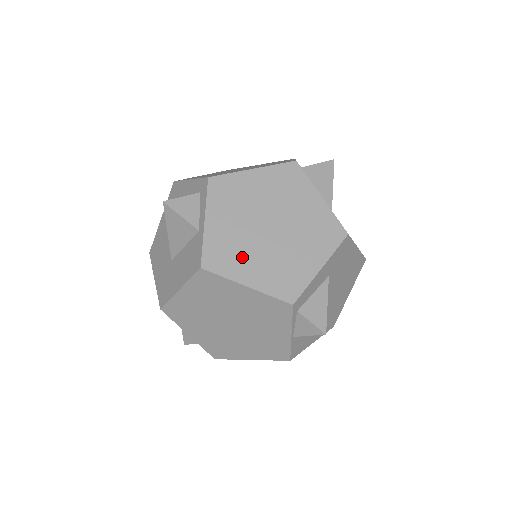
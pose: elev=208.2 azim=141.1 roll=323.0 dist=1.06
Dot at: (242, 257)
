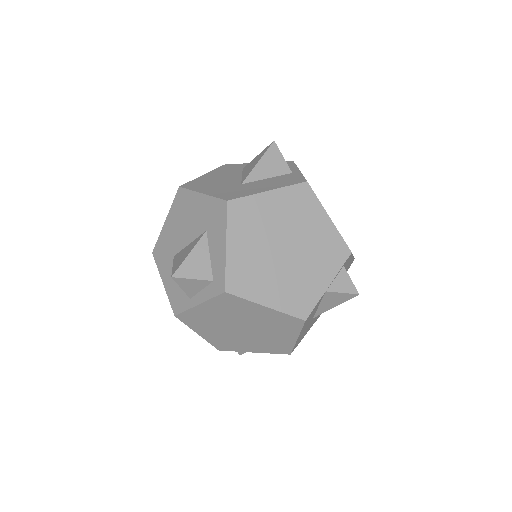
Dot at: occluded
